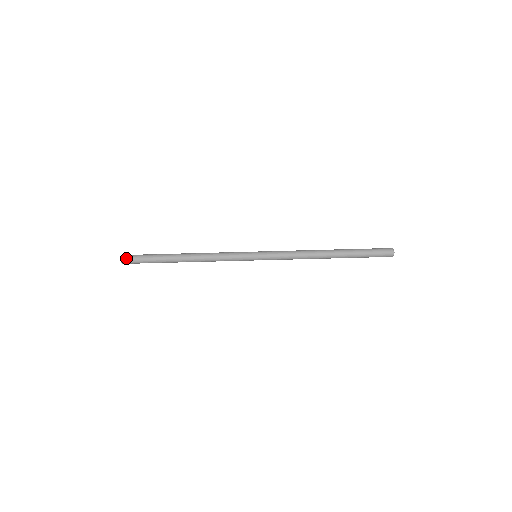
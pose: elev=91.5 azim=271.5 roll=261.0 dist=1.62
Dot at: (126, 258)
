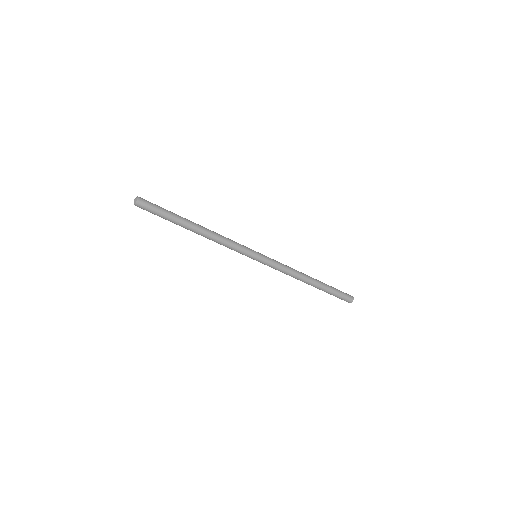
Dot at: occluded
